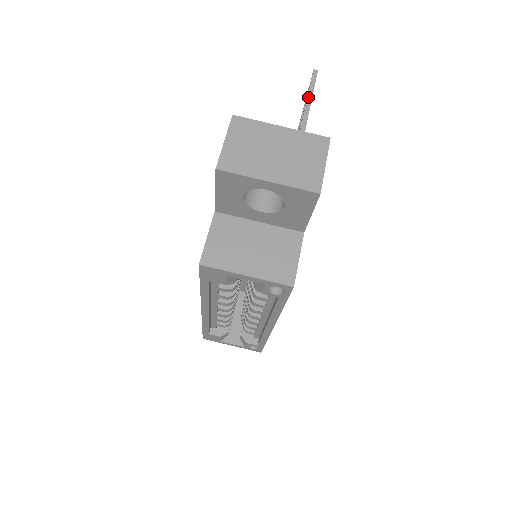
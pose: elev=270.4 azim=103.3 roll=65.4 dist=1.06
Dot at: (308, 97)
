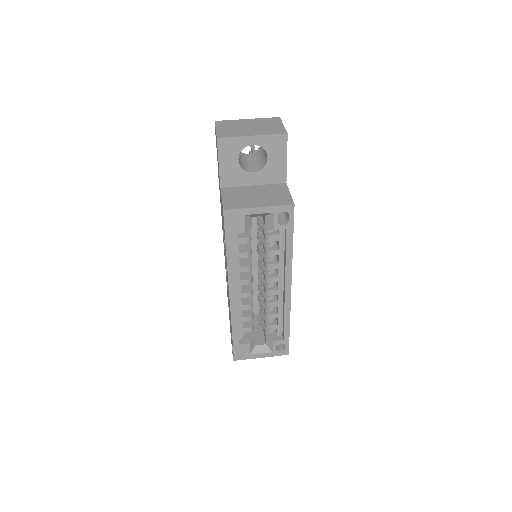
Dot at: (252, 149)
